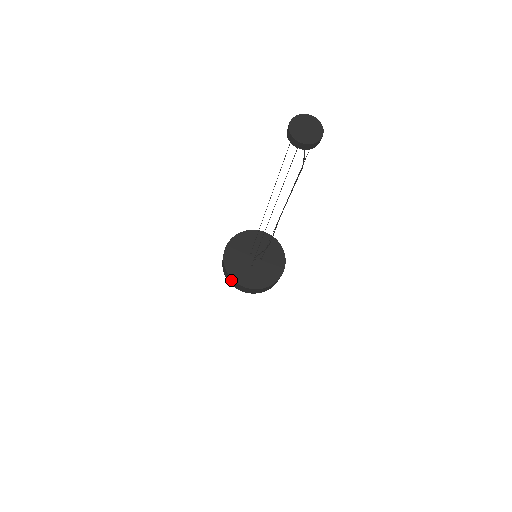
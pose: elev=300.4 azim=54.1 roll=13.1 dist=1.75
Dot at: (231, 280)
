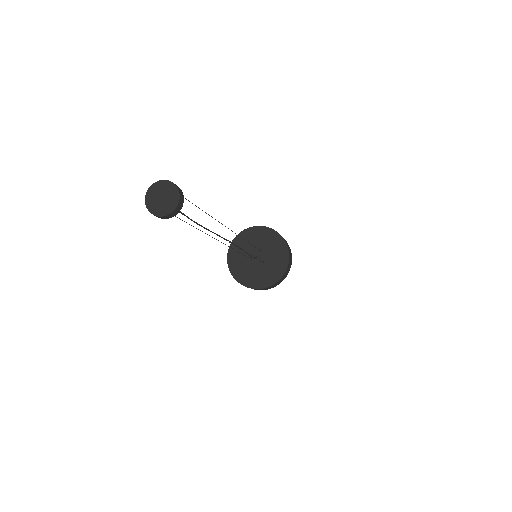
Dot at: occluded
